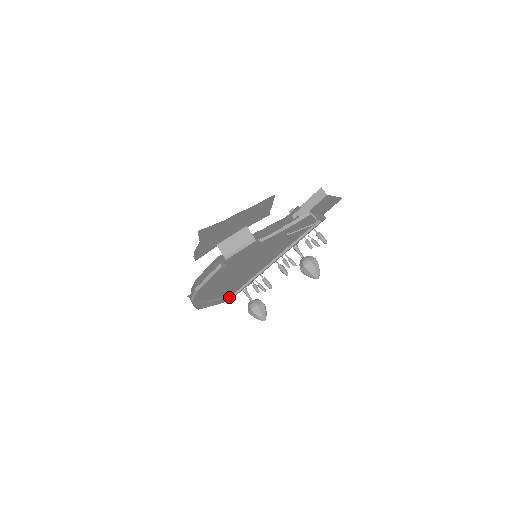
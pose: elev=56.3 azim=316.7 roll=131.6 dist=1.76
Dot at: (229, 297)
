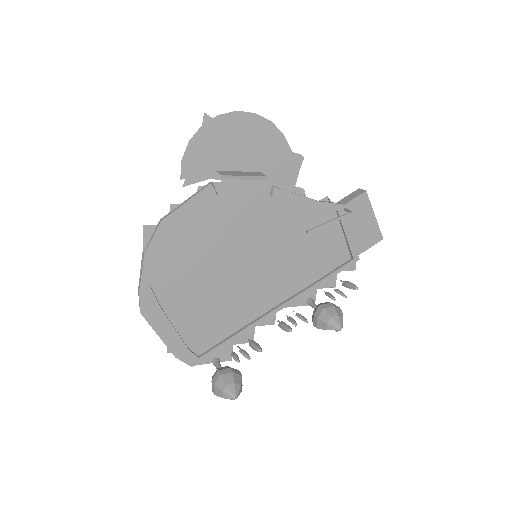
Dot at: (190, 350)
